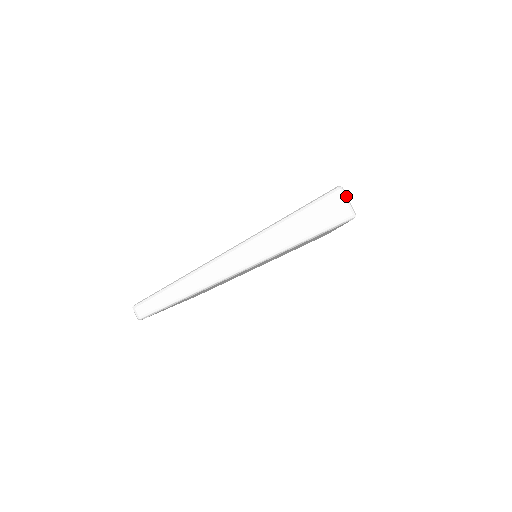
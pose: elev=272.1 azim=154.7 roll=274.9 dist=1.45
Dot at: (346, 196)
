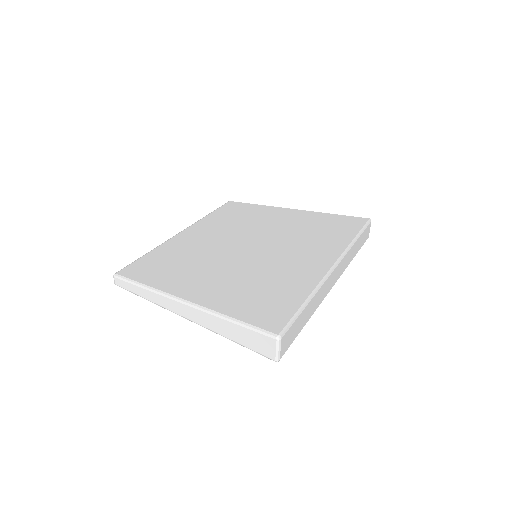
Dot at: (279, 346)
